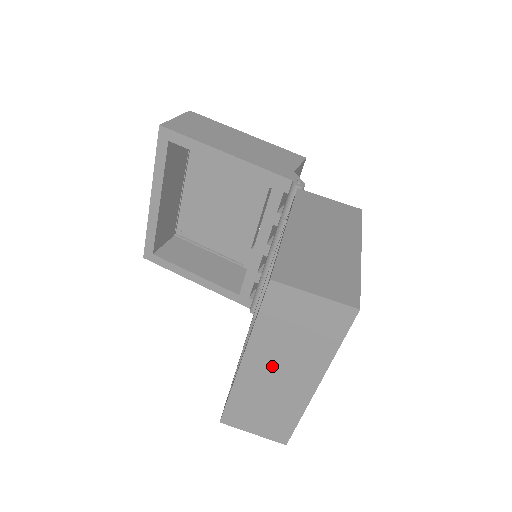
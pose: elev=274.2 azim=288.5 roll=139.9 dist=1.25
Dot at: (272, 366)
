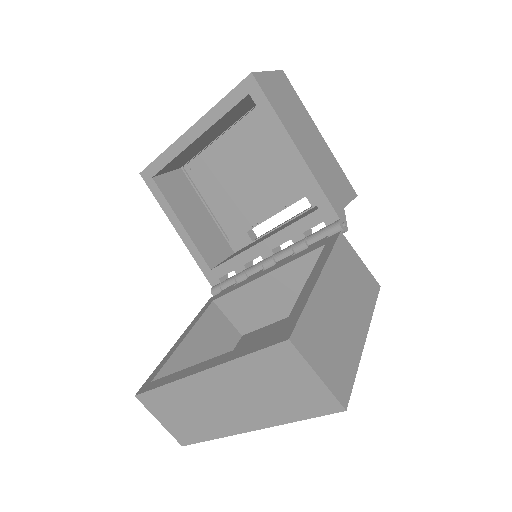
Dot at: (225, 393)
